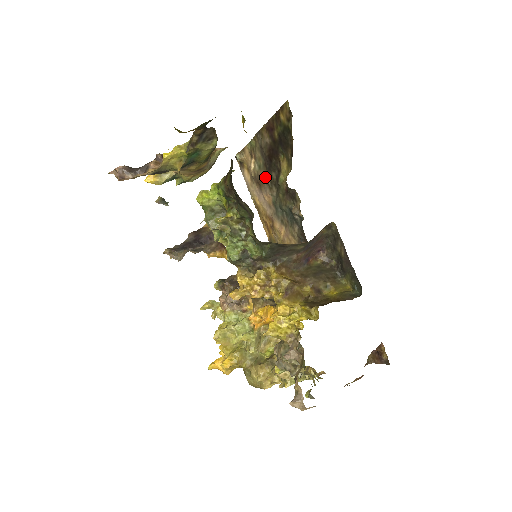
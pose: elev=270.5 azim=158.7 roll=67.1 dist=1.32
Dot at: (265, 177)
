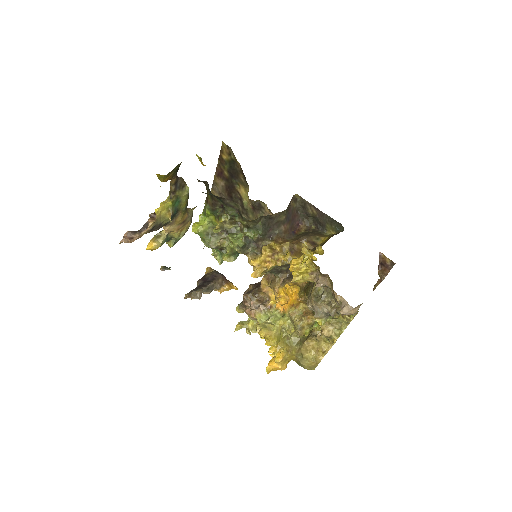
Dot at: occluded
